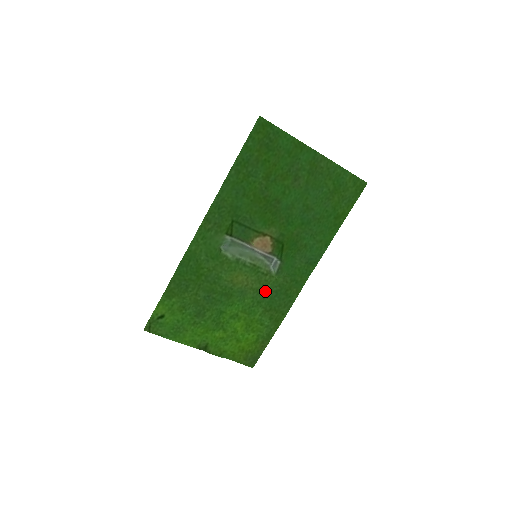
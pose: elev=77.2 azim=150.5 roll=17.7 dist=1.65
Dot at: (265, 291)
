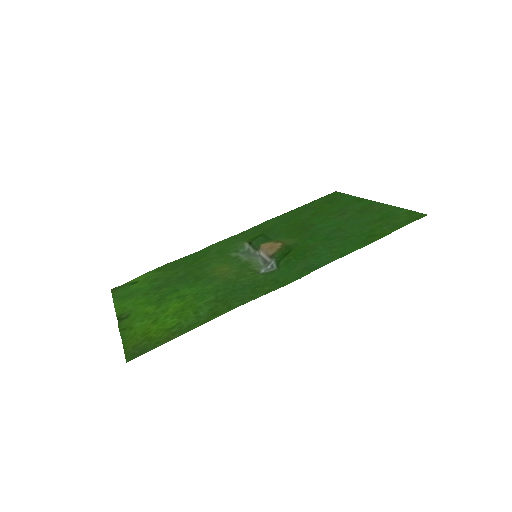
Dot at: (235, 283)
